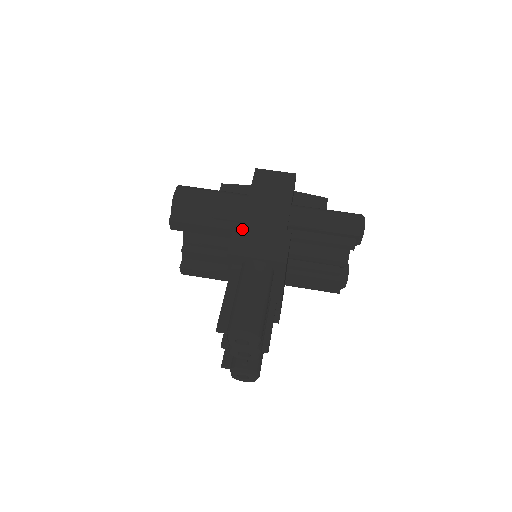
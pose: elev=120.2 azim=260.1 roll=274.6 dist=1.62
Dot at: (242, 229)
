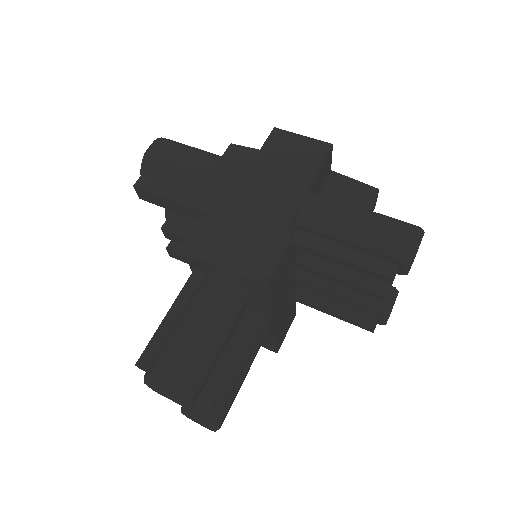
Dot at: (219, 218)
